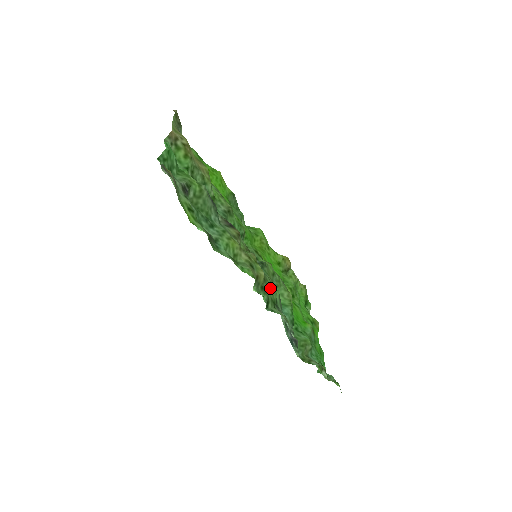
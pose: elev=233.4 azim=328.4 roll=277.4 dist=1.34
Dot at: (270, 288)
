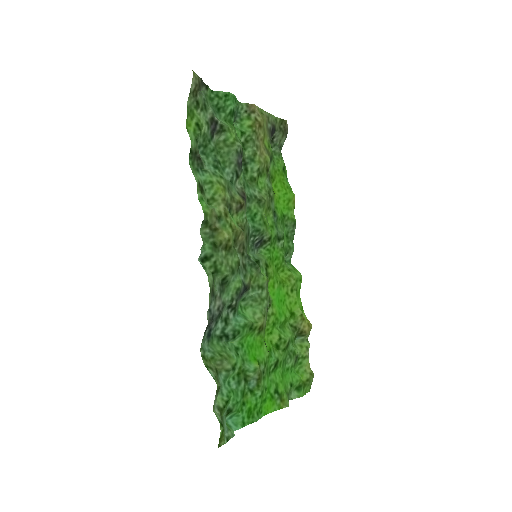
Dot at: (227, 261)
